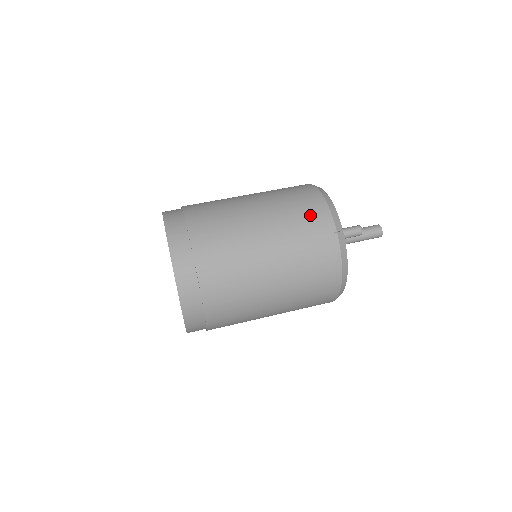
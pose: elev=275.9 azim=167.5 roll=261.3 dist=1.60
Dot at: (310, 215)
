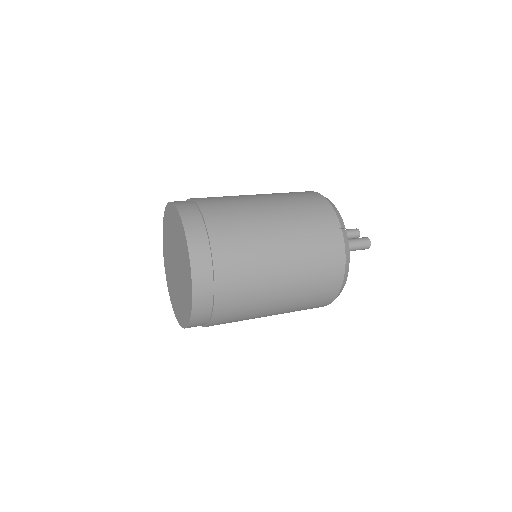
Dot at: (316, 211)
